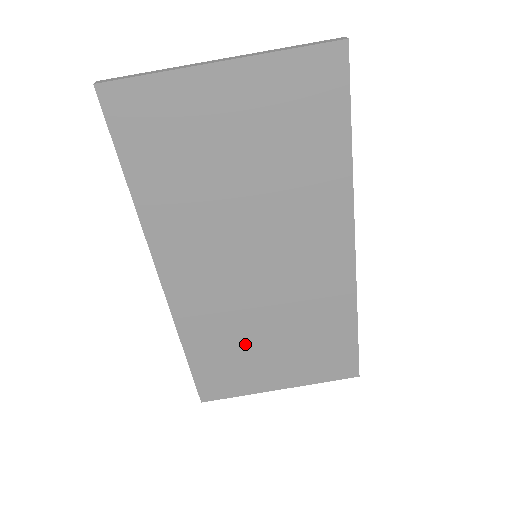
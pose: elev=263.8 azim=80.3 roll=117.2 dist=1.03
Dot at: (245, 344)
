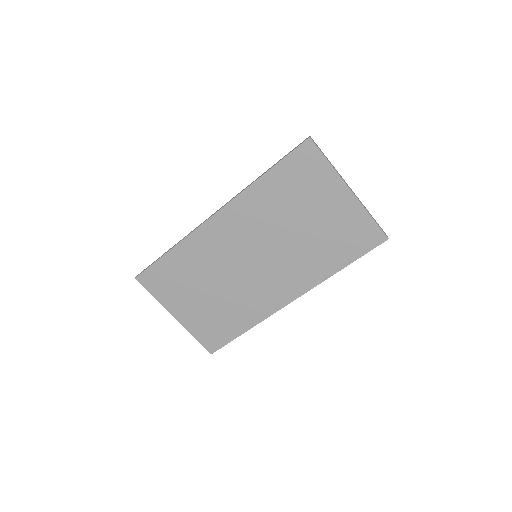
Dot at: (197, 280)
